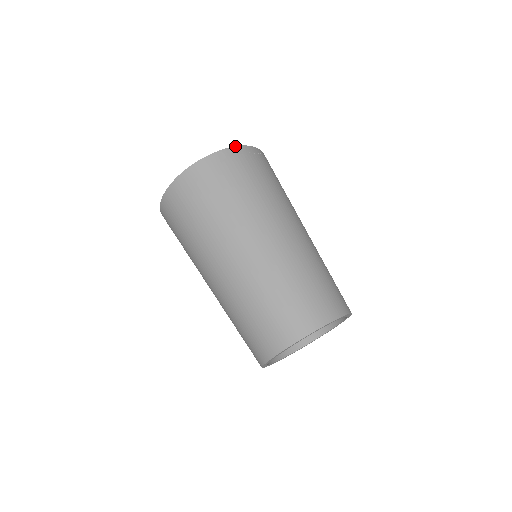
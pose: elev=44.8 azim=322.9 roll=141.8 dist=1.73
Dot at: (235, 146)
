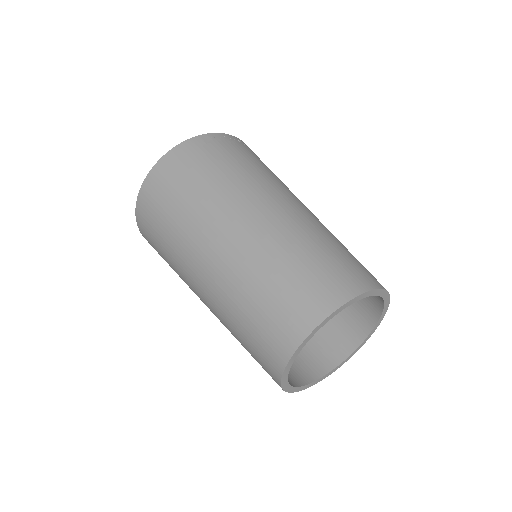
Dot at: (221, 133)
